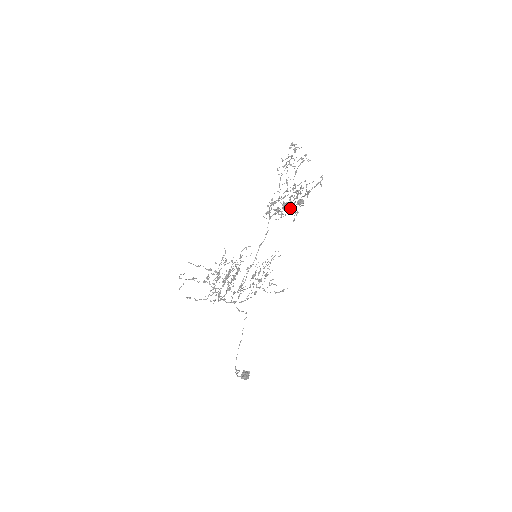
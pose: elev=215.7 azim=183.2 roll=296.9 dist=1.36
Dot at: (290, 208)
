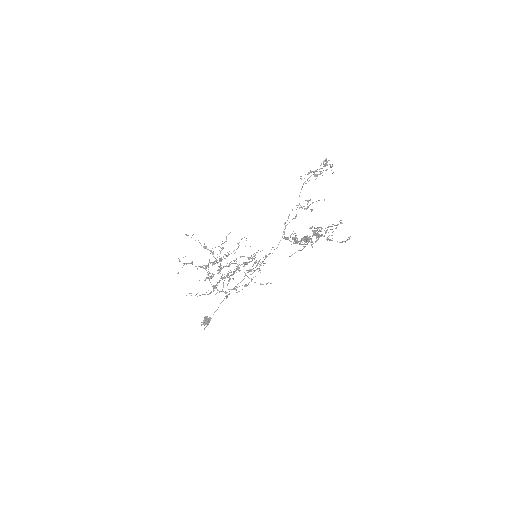
Dot at: occluded
